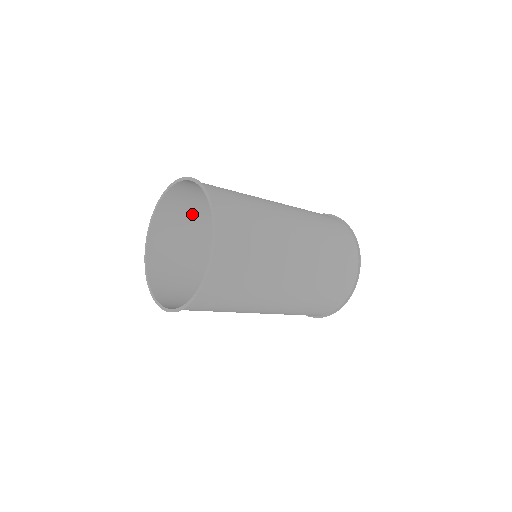
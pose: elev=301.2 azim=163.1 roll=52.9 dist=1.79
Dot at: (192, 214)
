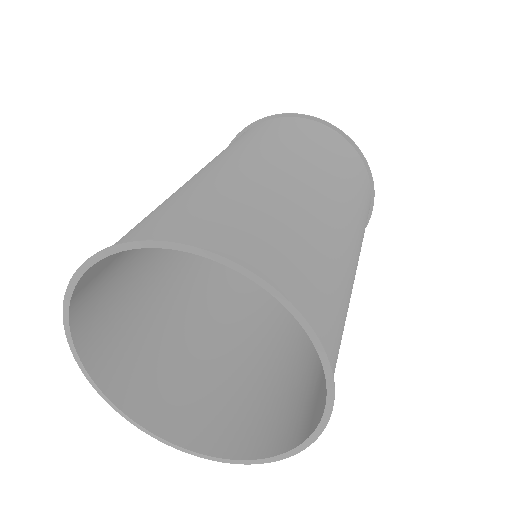
Dot at: (123, 302)
